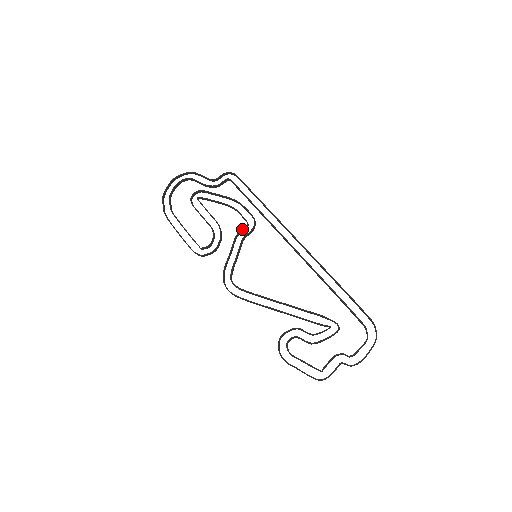
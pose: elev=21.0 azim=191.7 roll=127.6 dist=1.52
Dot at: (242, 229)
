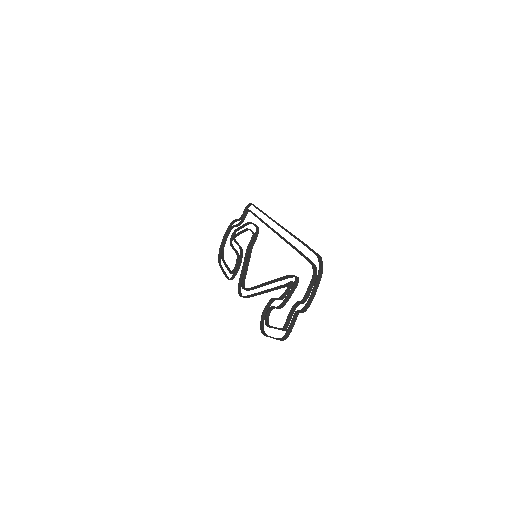
Dot at: (250, 241)
